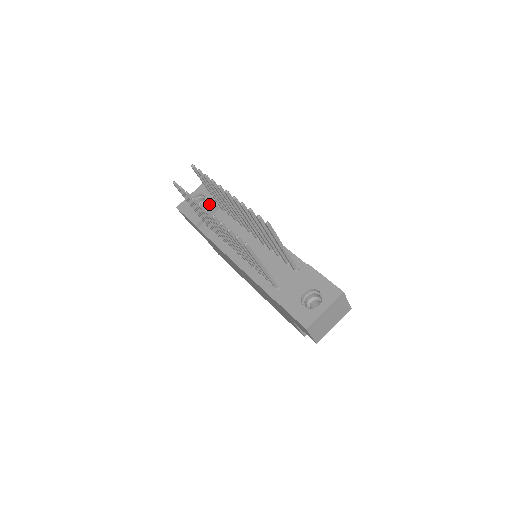
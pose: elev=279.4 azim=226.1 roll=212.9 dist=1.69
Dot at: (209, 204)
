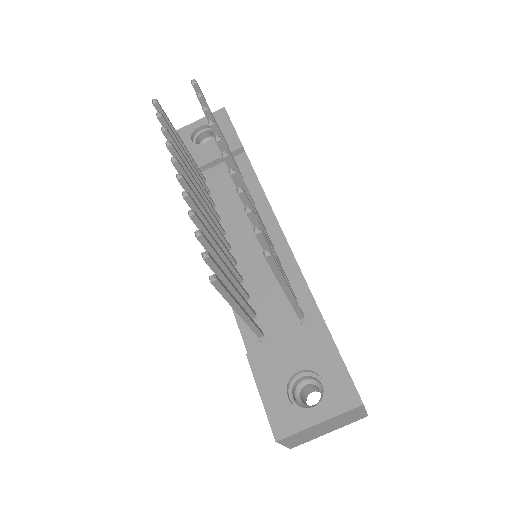
Dot at: (217, 147)
